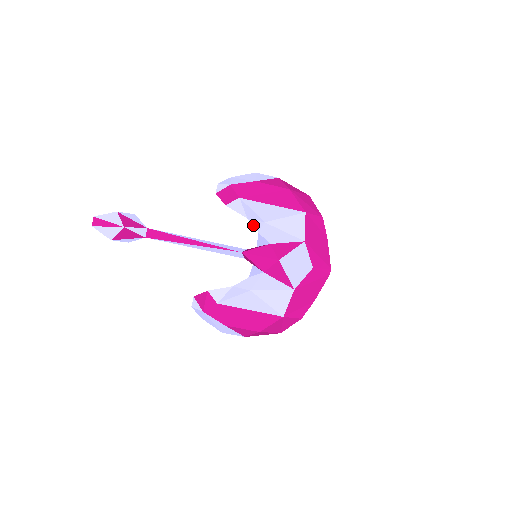
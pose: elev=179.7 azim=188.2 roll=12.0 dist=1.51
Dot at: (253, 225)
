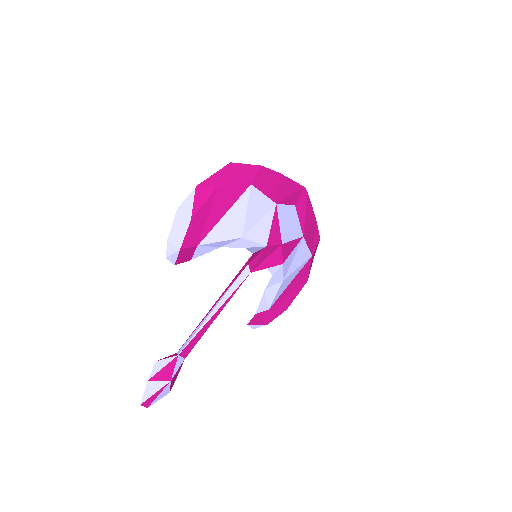
Dot at: (233, 247)
